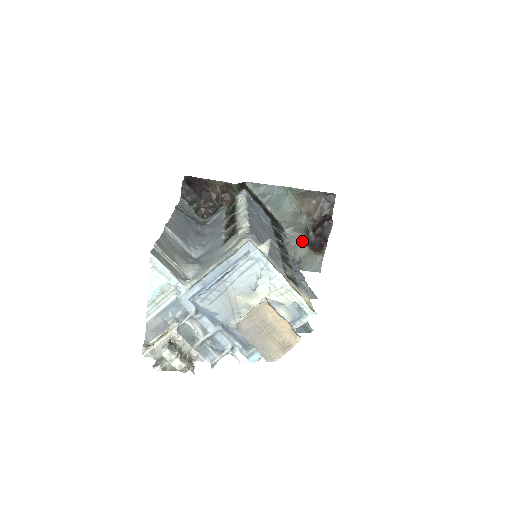
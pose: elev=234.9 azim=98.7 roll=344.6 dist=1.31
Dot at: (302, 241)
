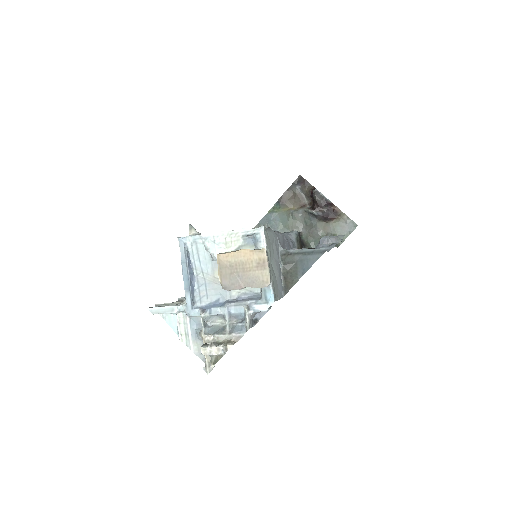
Dot at: (319, 224)
